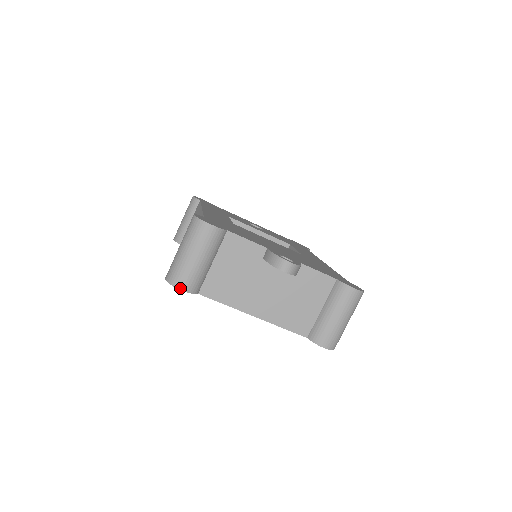
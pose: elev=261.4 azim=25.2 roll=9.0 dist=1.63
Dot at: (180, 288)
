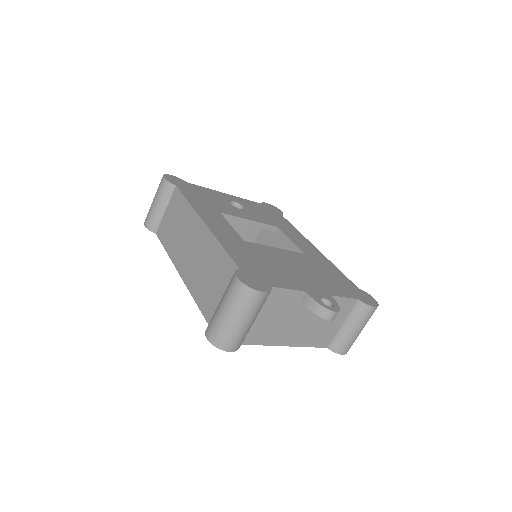
Dot at: (229, 350)
